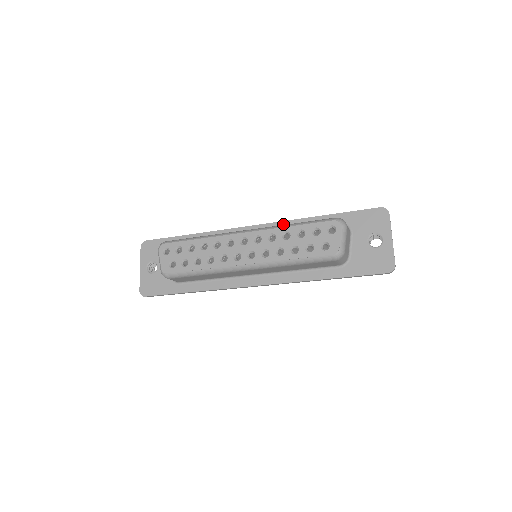
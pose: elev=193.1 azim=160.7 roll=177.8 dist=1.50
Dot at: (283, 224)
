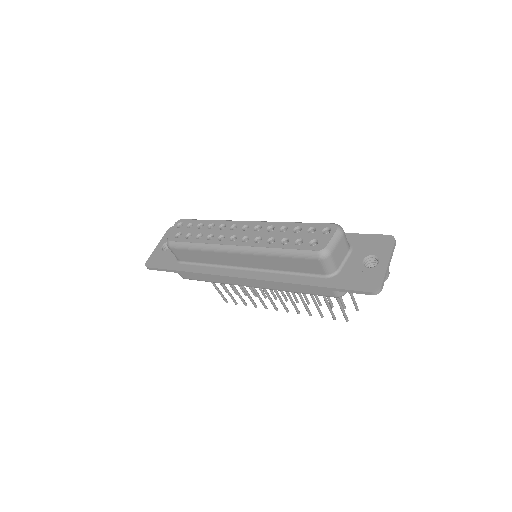
Dot at: occluded
